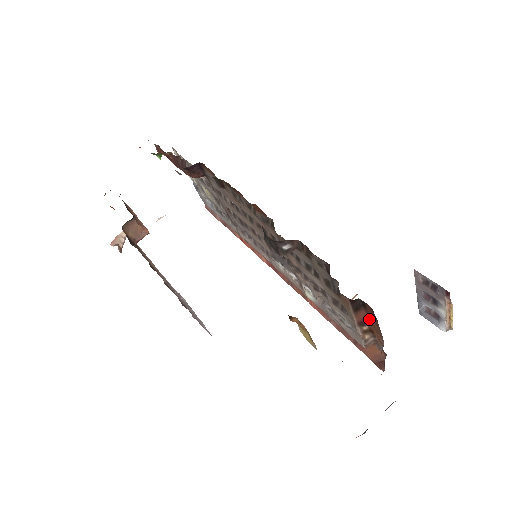
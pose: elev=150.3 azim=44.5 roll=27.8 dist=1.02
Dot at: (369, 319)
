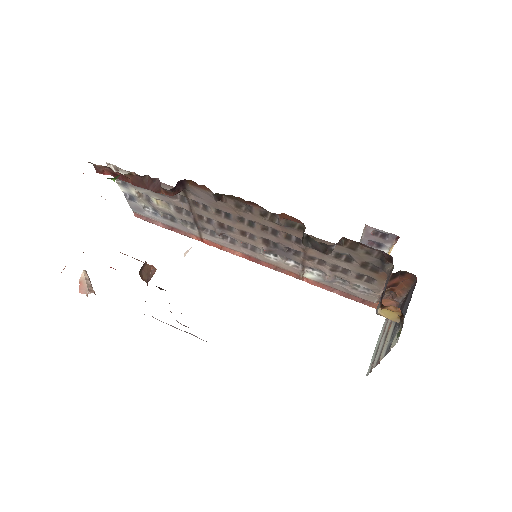
Dot at: (399, 282)
